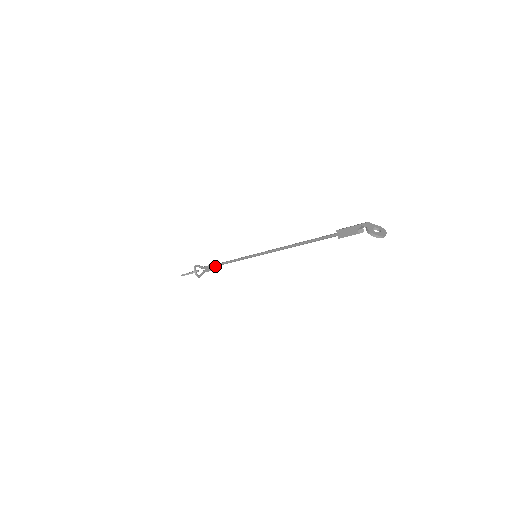
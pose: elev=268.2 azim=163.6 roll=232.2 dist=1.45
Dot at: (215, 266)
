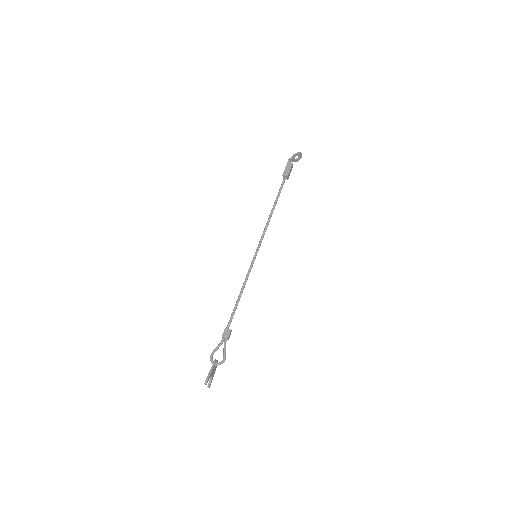
Dot at: (232, 318)
